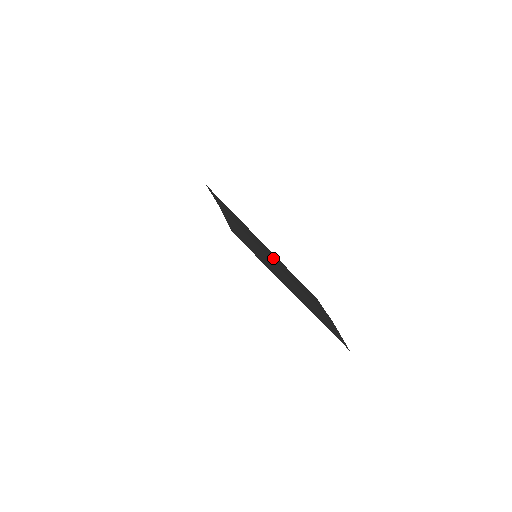
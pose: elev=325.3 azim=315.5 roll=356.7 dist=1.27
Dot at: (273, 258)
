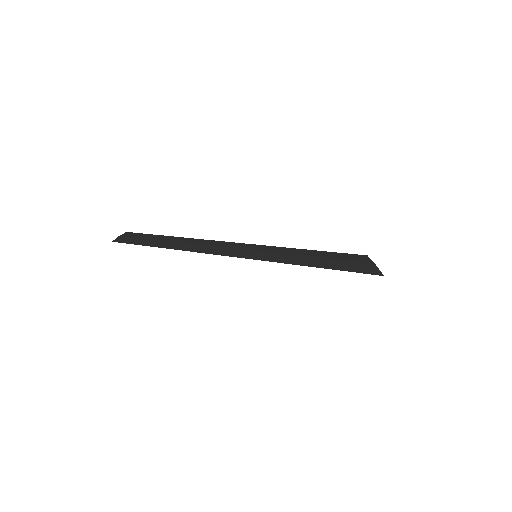
Dot at: (219, 244)
